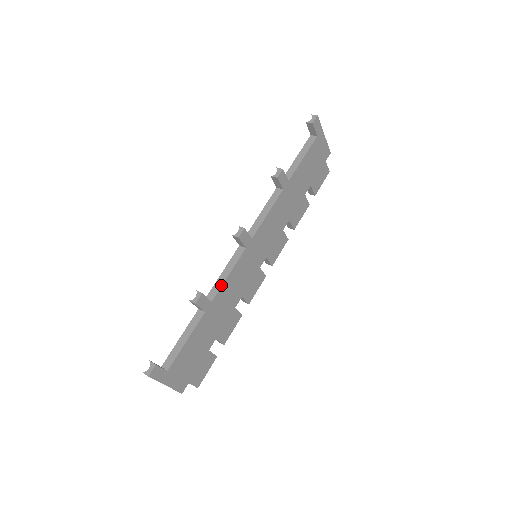
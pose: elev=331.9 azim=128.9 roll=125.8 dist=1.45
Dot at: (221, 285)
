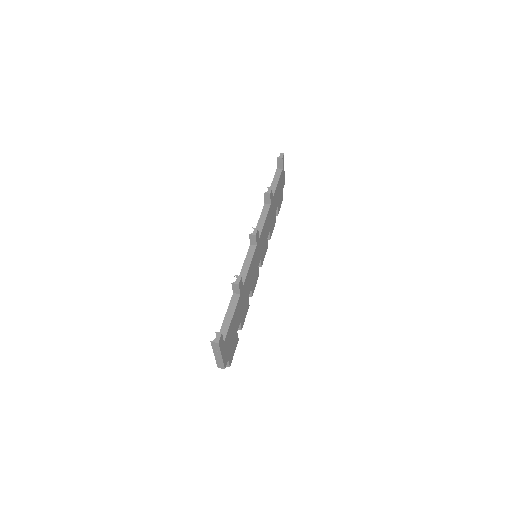
Dot at: (246, 273)
